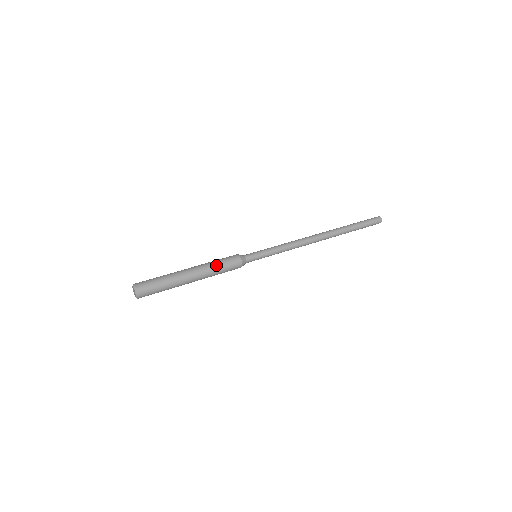
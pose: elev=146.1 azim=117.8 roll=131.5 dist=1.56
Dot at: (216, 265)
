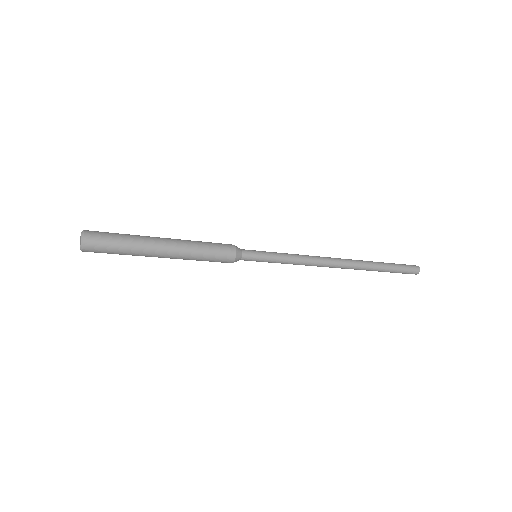
Dot at: (202, 246)
